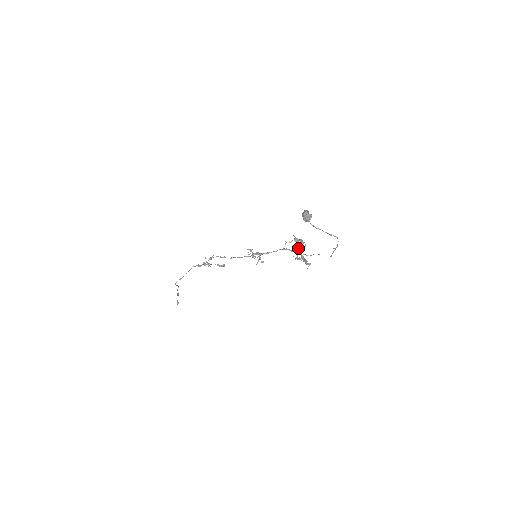
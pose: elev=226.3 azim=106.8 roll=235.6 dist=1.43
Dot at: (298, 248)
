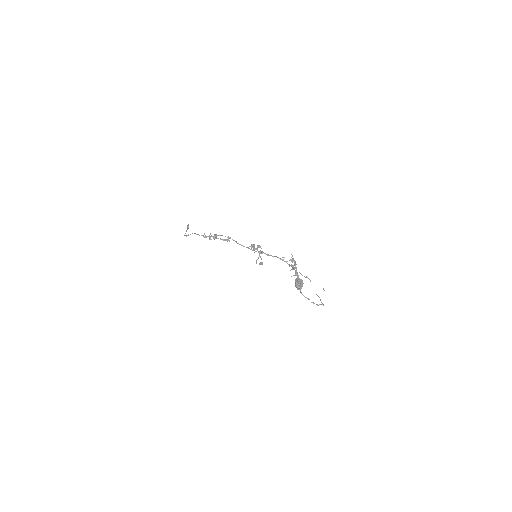
Dot at: (294, 265)
